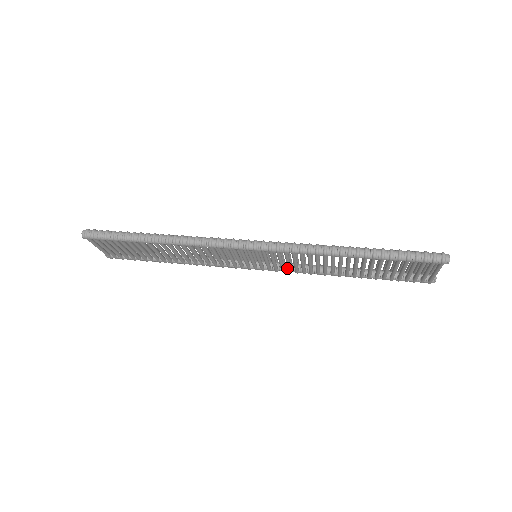
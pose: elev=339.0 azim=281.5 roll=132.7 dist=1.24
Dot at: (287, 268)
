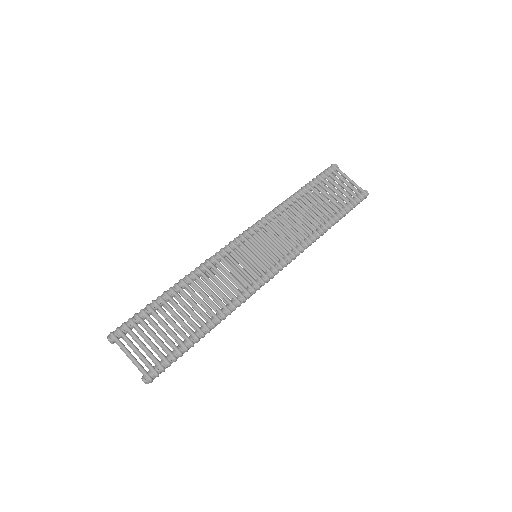
Dot at: occluded
